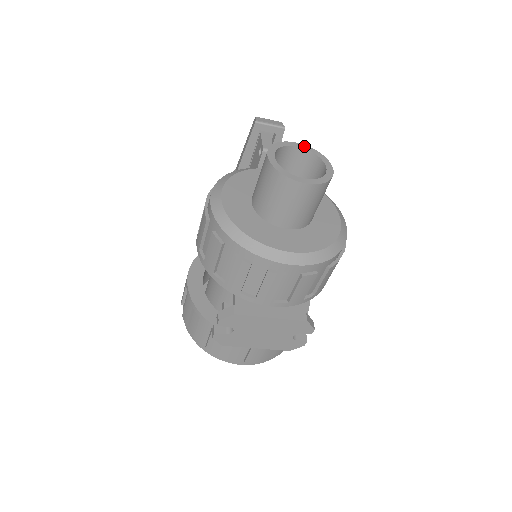
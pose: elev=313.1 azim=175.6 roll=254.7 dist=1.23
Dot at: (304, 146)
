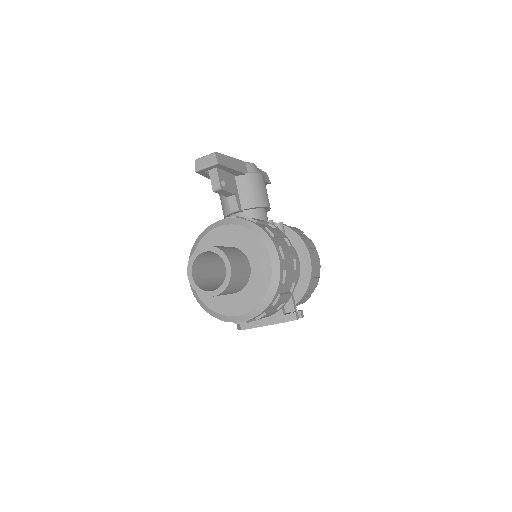
Dot at: (209, 248)
